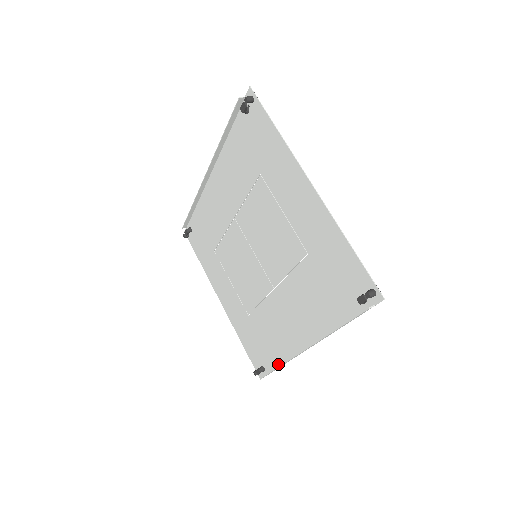
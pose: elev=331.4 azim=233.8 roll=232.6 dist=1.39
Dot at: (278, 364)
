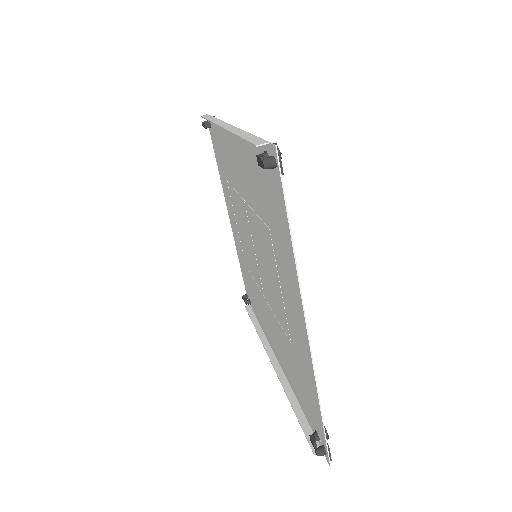
Dot at: (259, 322)
